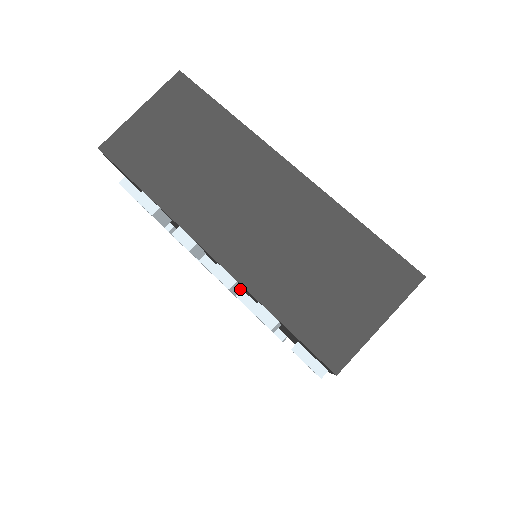
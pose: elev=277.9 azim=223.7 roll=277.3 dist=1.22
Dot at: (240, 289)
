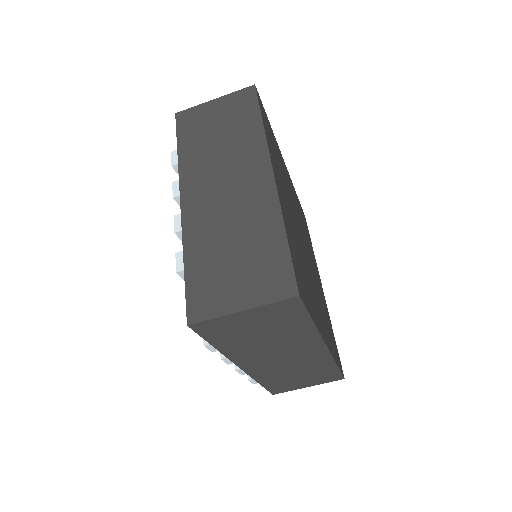
Dot at: occluded
